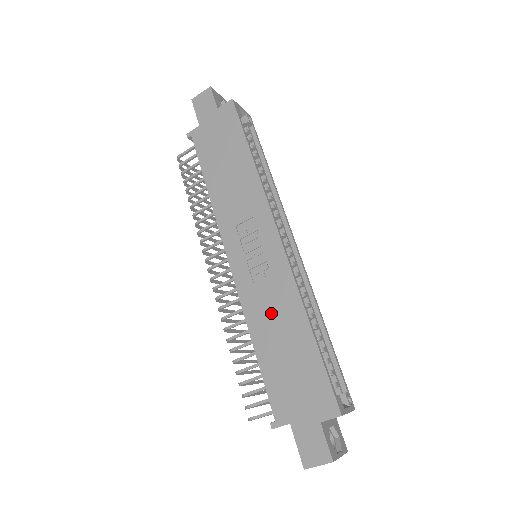
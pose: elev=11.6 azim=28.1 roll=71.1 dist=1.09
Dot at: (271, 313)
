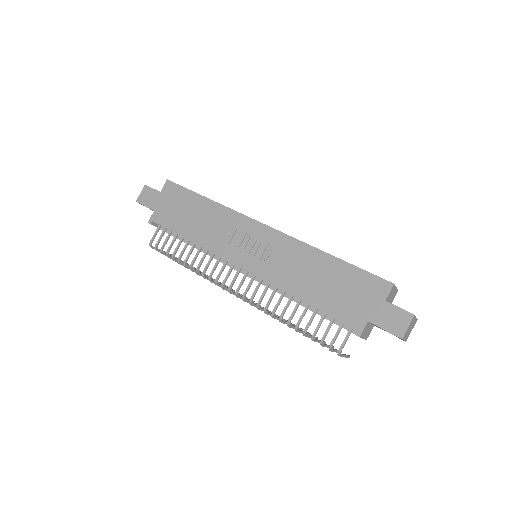
Dot at: (297, 270)
